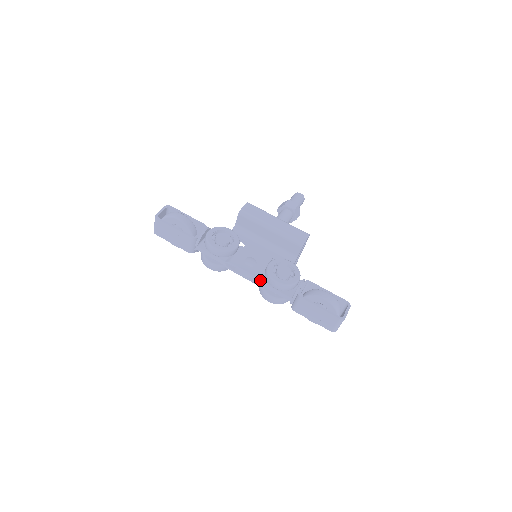
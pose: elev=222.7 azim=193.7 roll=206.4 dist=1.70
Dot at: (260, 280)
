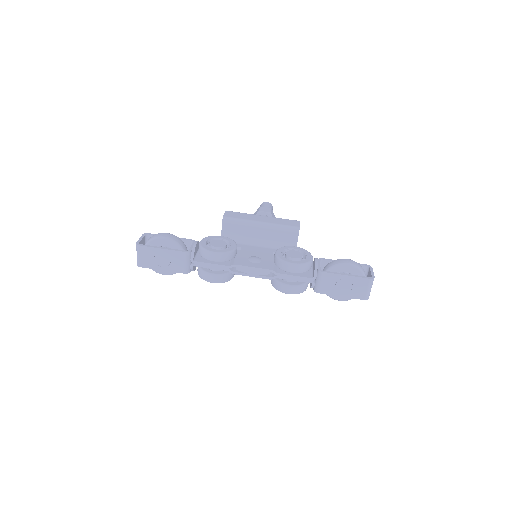
Dot at: (273, 272)
